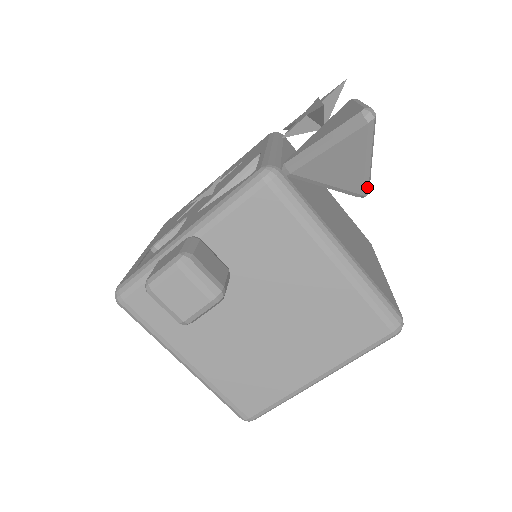
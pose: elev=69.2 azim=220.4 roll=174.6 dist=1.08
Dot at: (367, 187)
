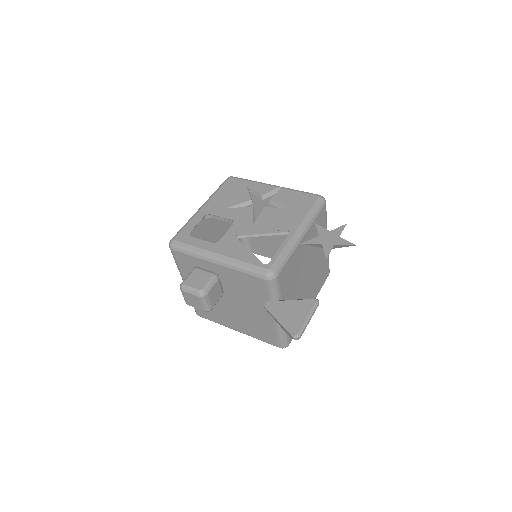
Dot at: occluded
